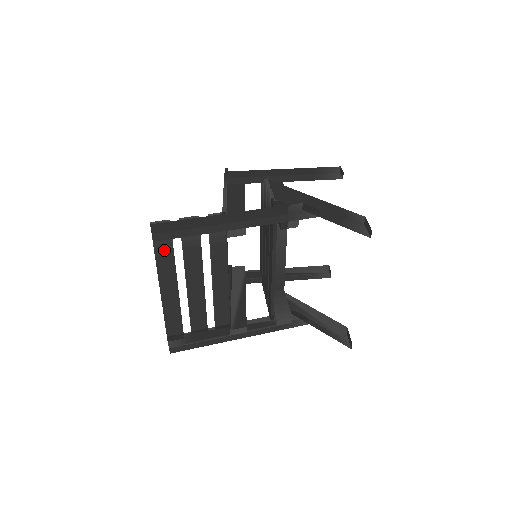
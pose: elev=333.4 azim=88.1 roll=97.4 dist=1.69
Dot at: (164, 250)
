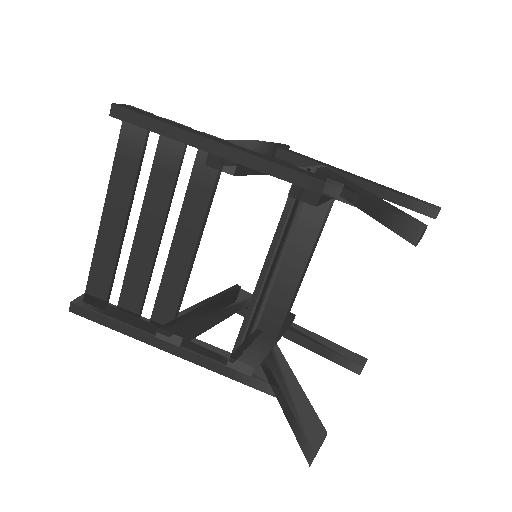
Dot at: (129, 154)
